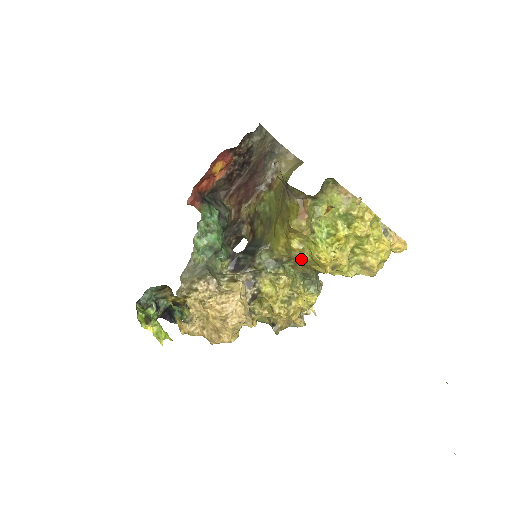
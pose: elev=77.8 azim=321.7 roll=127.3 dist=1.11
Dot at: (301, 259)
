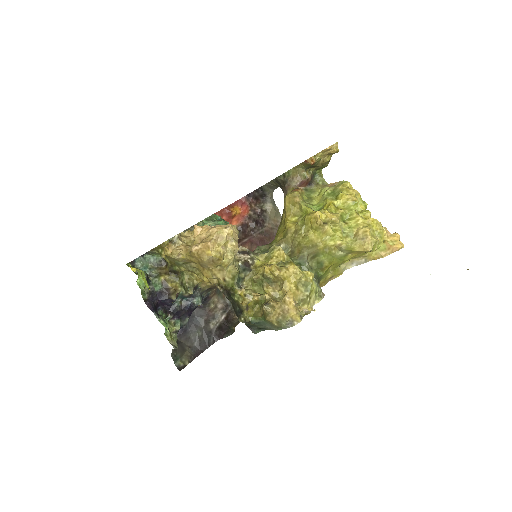
Dot at: (296, 233)
